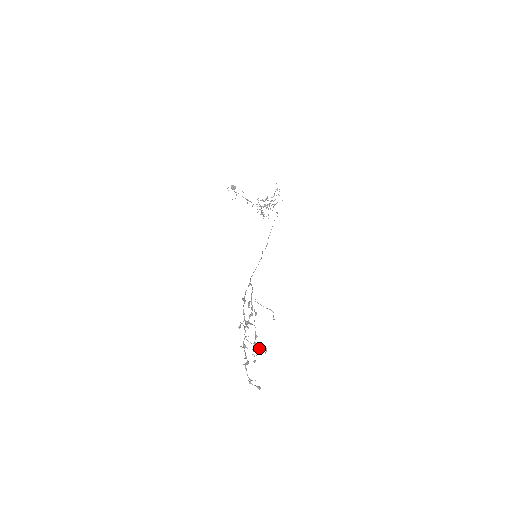
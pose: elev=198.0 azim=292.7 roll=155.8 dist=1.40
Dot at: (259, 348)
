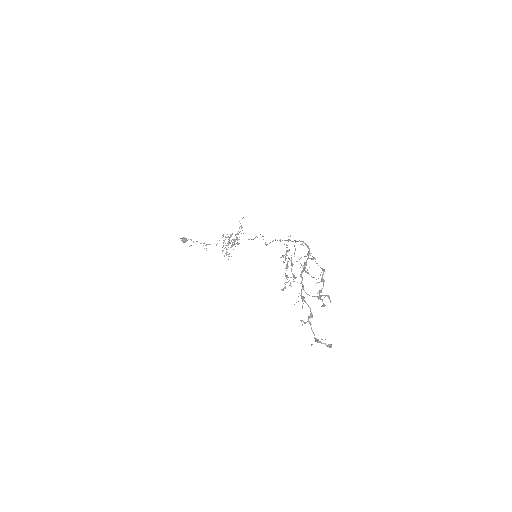
Dot at: (321, 296)
